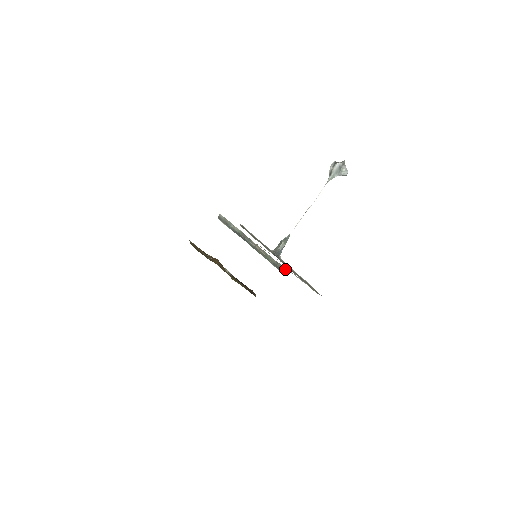
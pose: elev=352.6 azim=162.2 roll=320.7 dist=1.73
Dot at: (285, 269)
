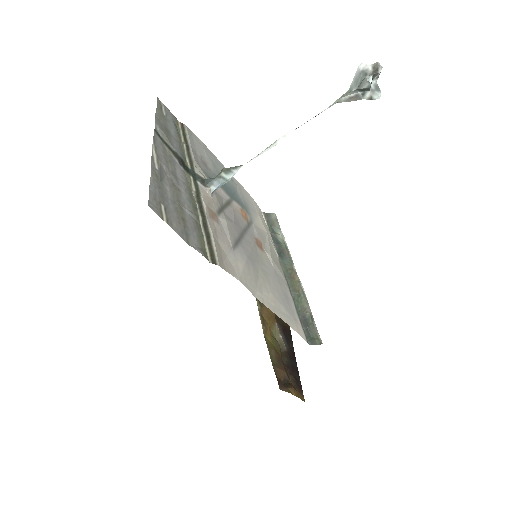
Dot at: (321, 340)
